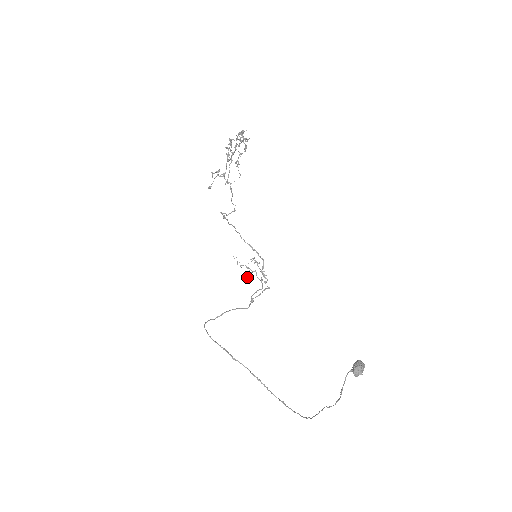
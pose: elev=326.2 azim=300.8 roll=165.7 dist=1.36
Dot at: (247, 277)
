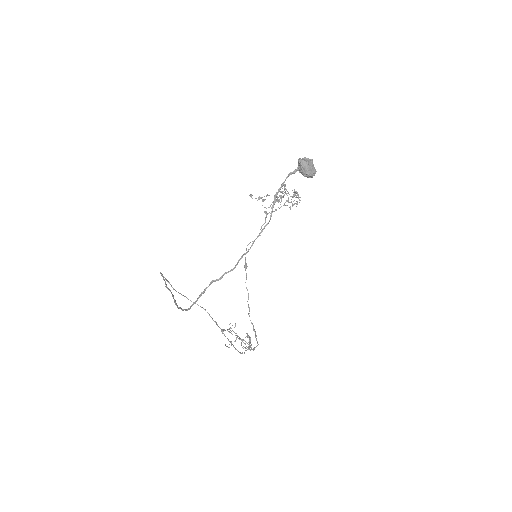
Dot at: occluded
